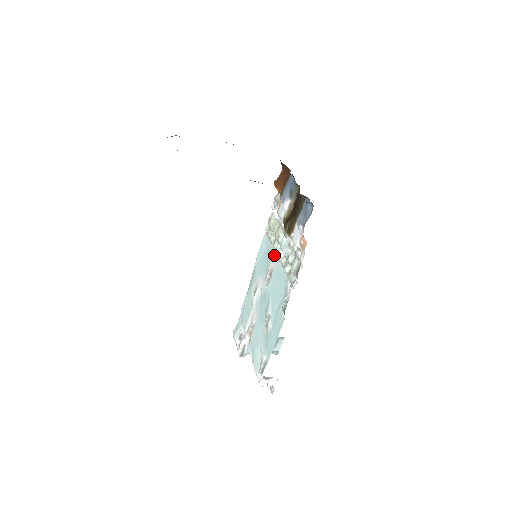
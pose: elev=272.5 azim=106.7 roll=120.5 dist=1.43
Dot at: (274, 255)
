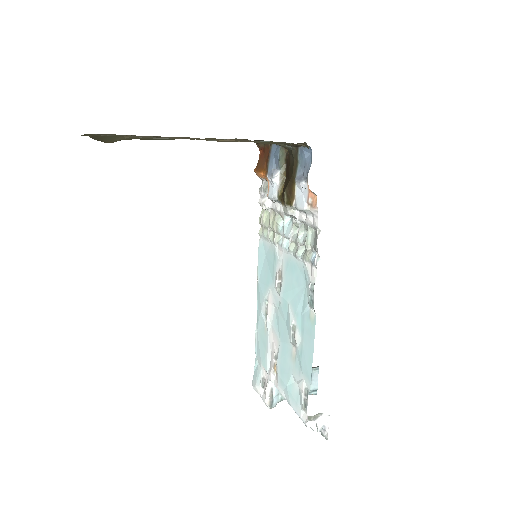
Dot at: (278, 252)
